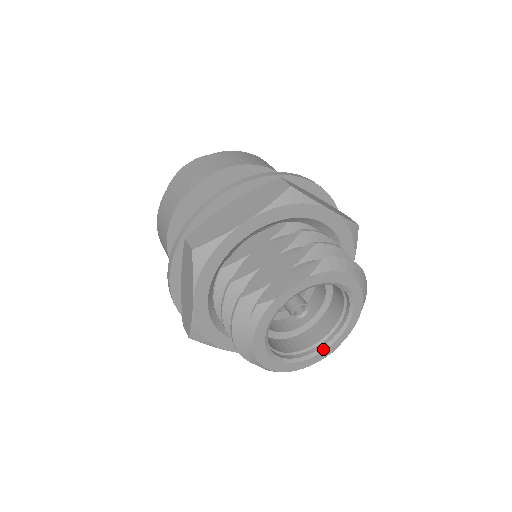
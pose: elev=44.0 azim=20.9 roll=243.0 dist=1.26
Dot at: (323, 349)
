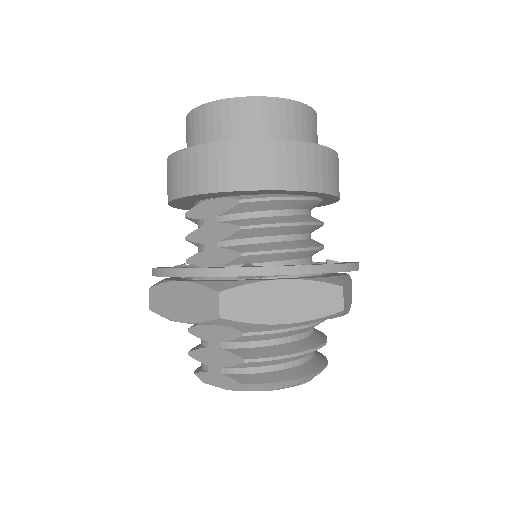
Dot at: occluded
